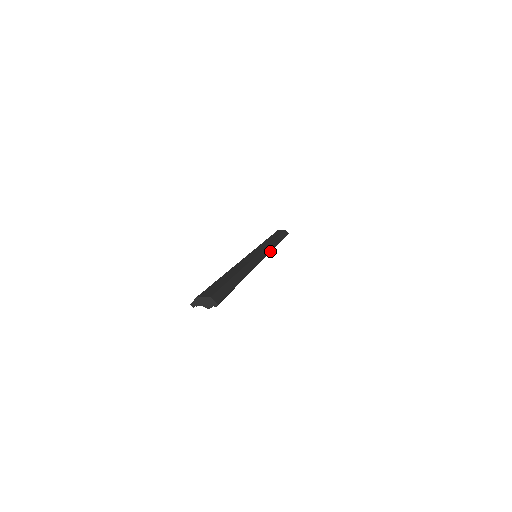
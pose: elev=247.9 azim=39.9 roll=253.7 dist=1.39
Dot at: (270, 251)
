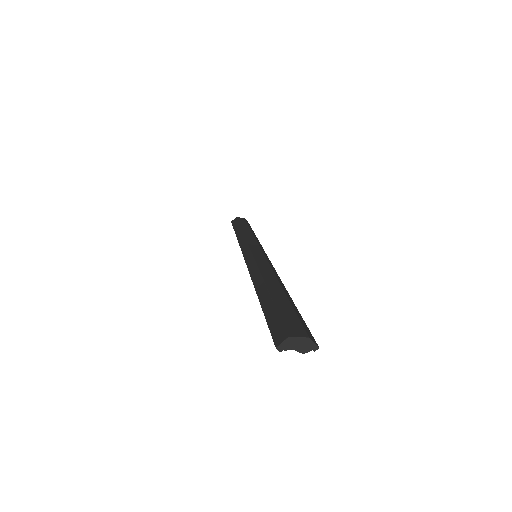
Dot at: occluded
